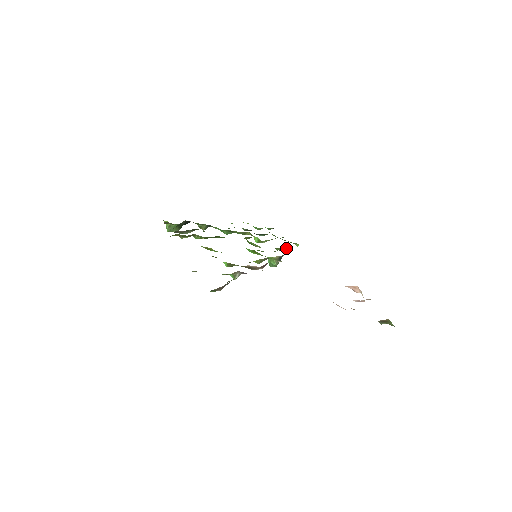
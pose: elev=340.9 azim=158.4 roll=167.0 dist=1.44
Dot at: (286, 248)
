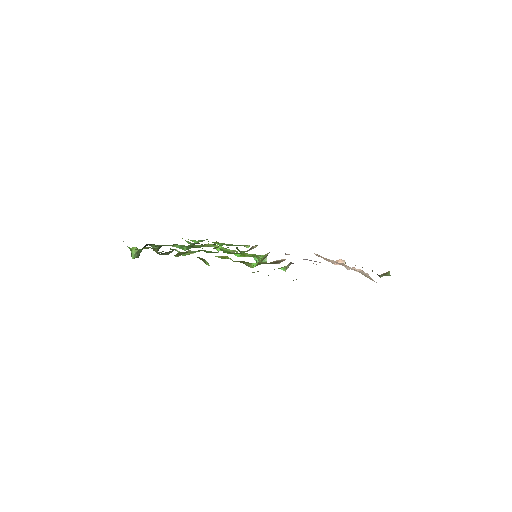
Dot at: (250, 249)
